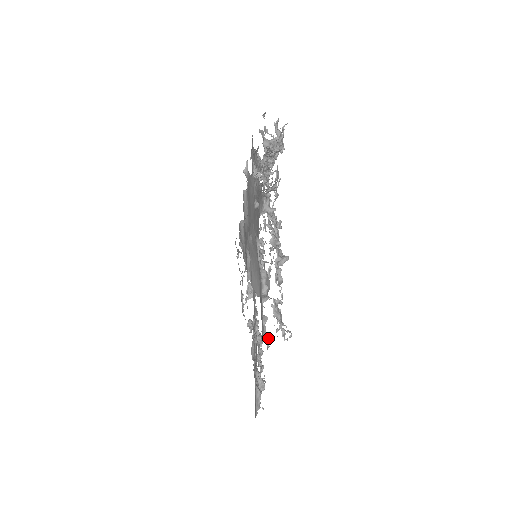
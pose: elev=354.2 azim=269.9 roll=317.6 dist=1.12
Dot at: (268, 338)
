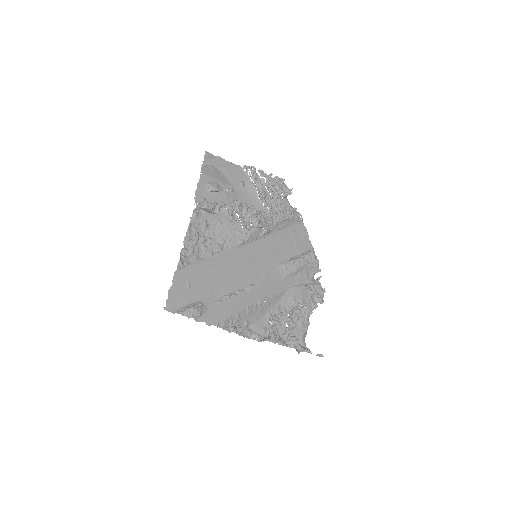
Dot at: (198, 210)
